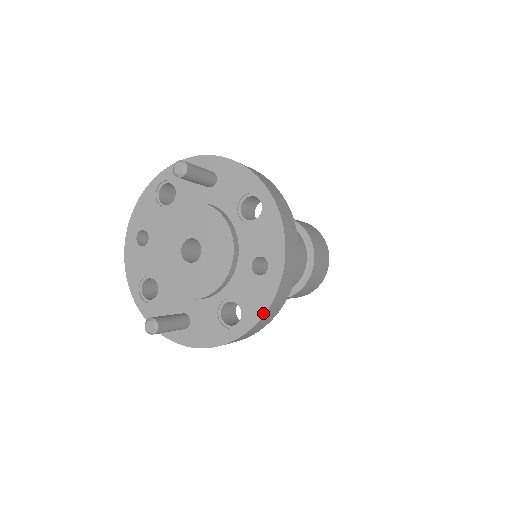
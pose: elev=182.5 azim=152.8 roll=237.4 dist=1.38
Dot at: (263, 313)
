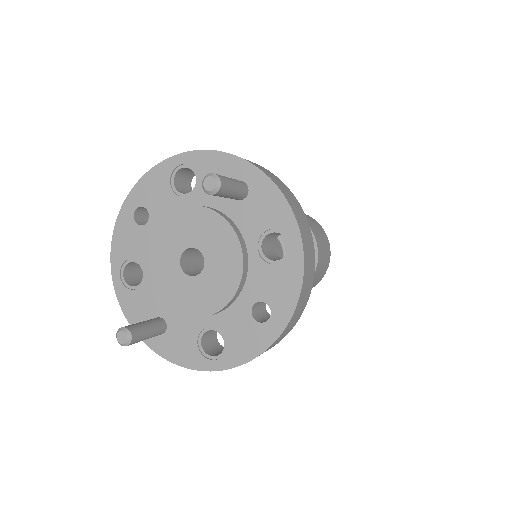
Dot at: (247, 360)
